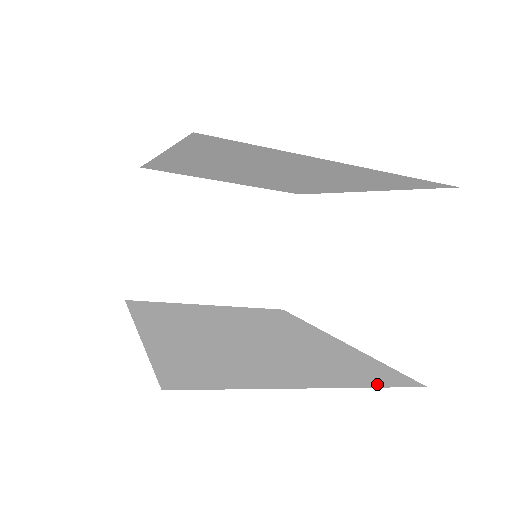
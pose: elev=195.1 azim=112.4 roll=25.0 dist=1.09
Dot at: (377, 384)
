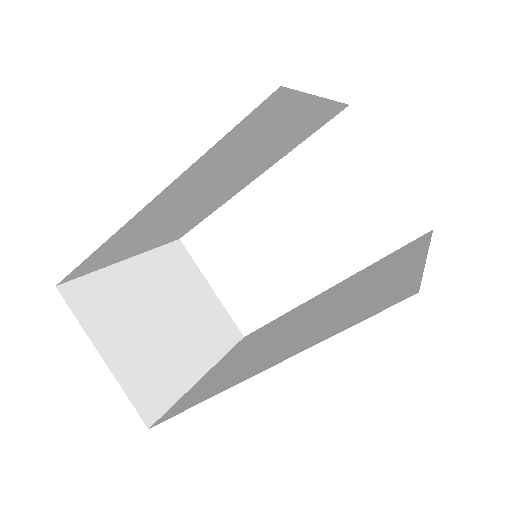
Dot at: (425, 241)
